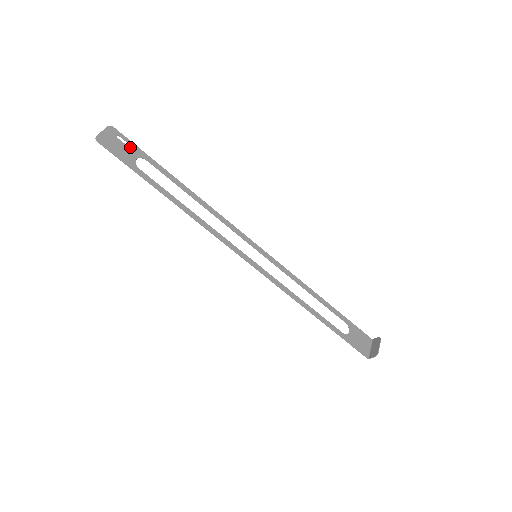
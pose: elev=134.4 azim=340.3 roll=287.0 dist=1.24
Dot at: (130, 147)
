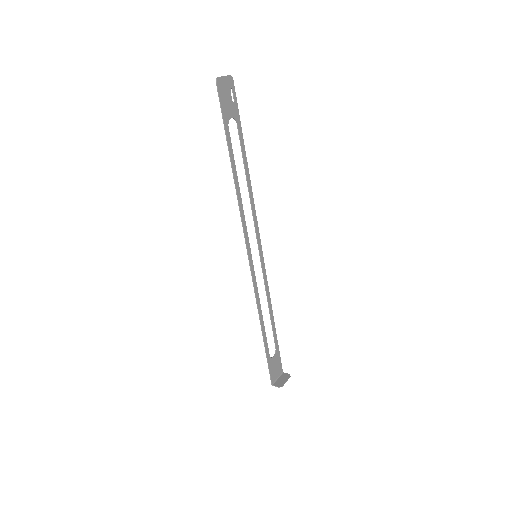
Dot at: (234, 105)
